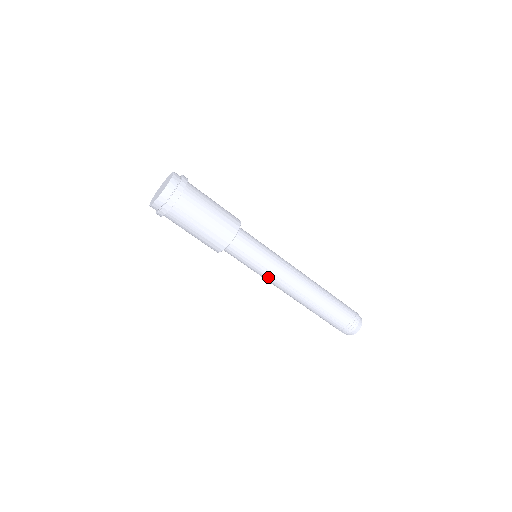
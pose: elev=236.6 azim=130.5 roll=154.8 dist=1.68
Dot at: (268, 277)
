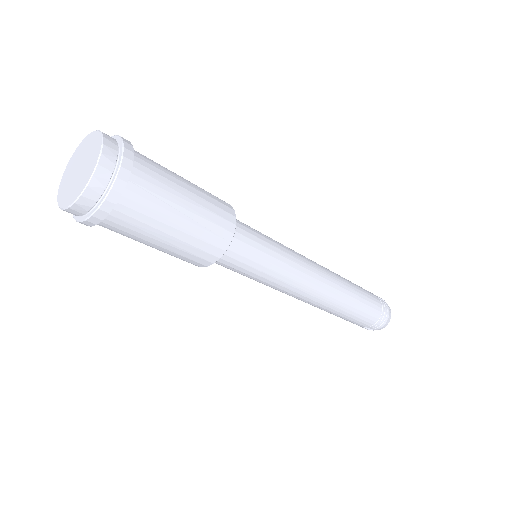
Dot at: (288, 279)
